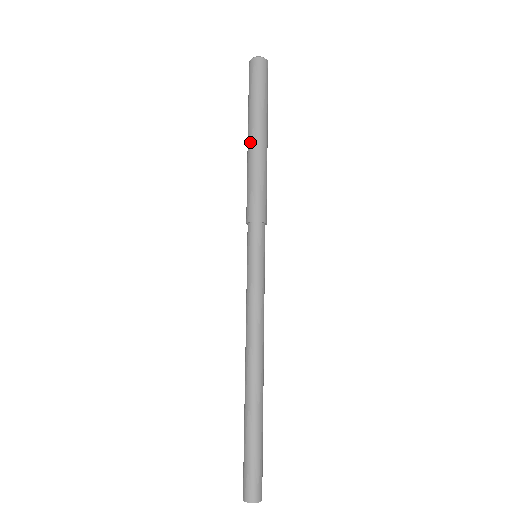
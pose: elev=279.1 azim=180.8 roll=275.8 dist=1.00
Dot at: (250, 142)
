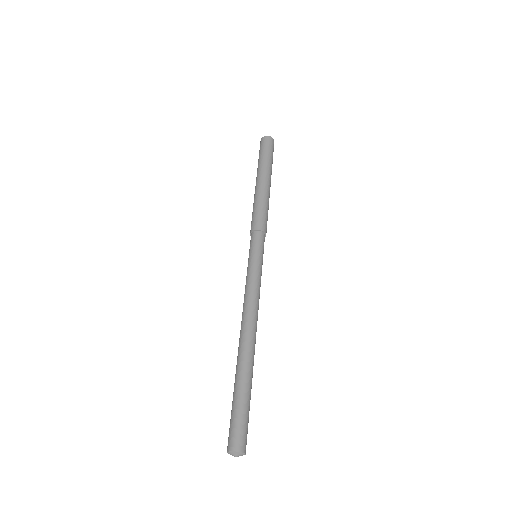
Dot at: (257, 183)
